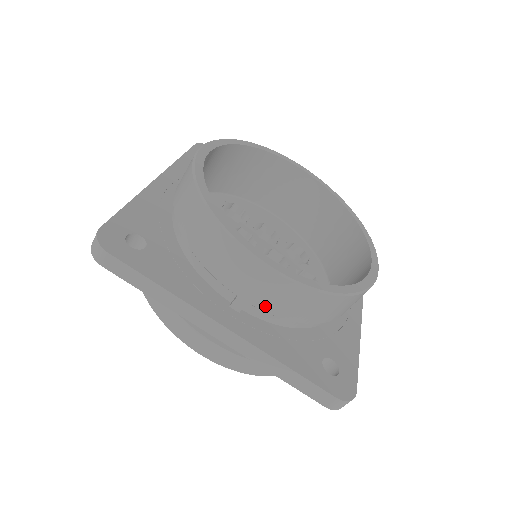
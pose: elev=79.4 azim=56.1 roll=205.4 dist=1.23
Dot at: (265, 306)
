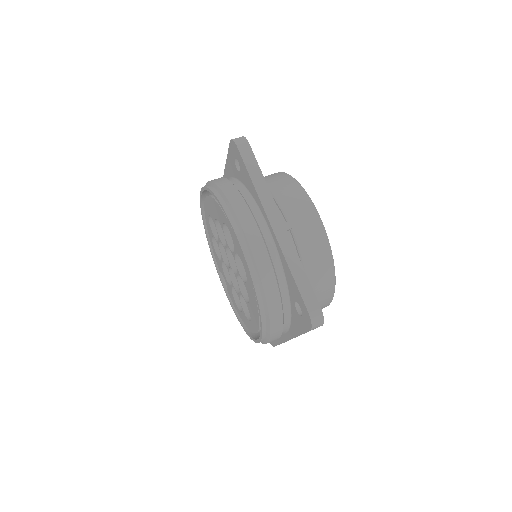
Dot at: (299, 237)
